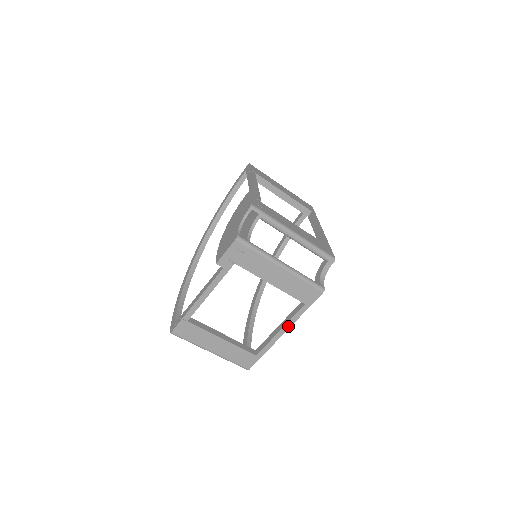
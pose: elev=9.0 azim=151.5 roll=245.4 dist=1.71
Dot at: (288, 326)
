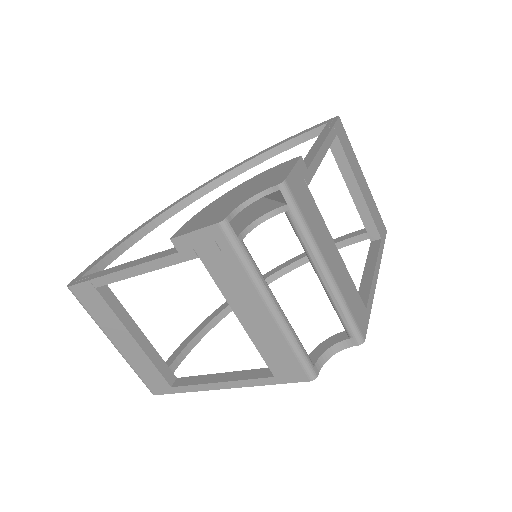
Dot at: (234, 385)
